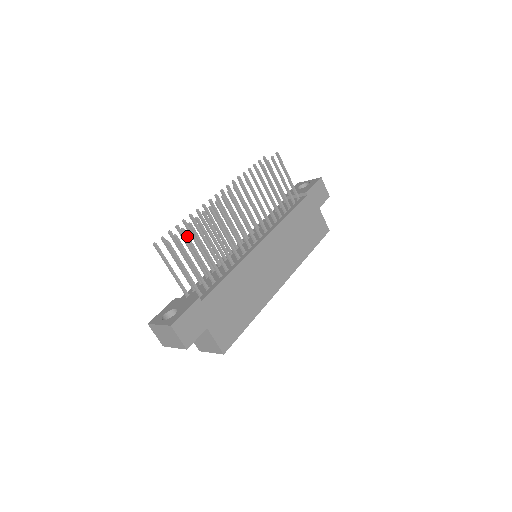
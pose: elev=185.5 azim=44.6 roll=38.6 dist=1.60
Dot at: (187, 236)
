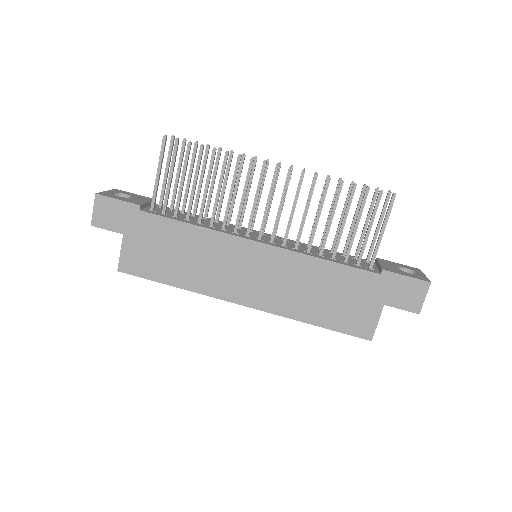
Dot at: (188, 152)
